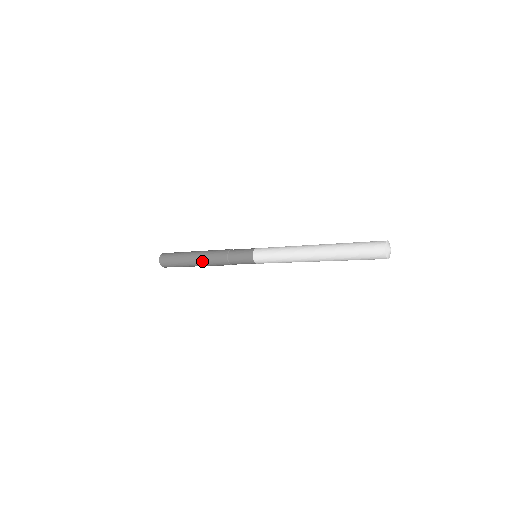
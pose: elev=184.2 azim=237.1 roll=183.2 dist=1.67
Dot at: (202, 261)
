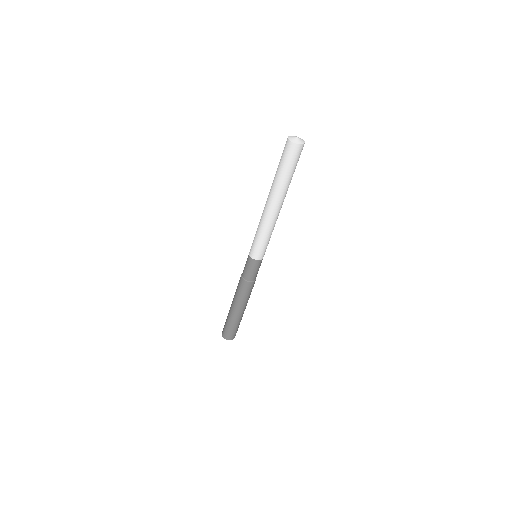
Dot at: (236, 302)
